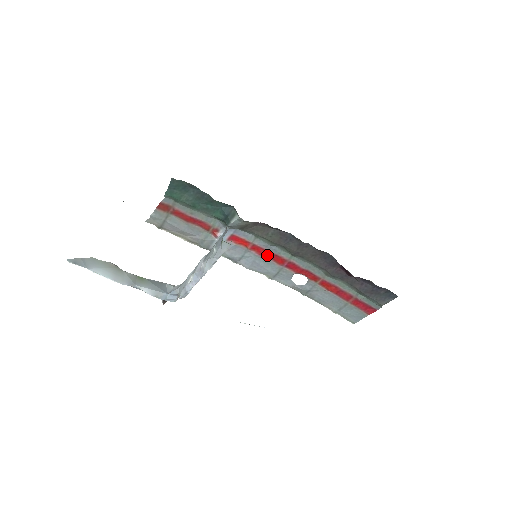
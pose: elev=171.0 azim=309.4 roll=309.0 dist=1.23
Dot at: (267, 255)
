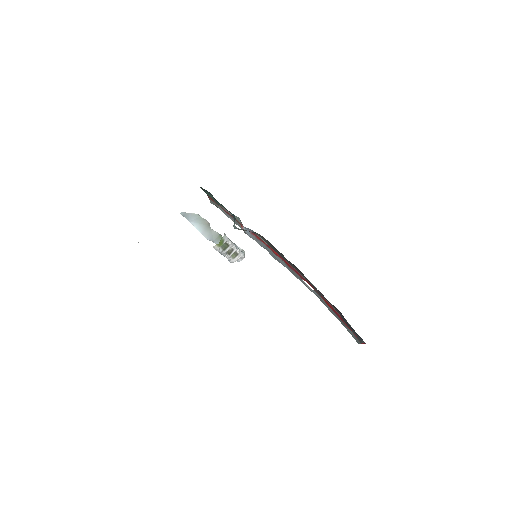
Dot at: (279, 256)
